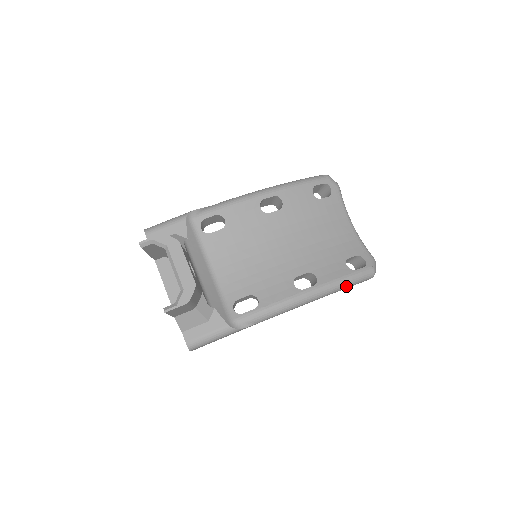
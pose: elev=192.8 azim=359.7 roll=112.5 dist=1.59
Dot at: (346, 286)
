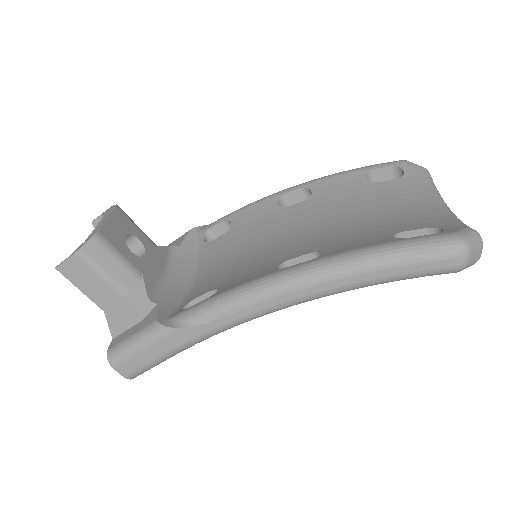
Dot at: (381, 262)
